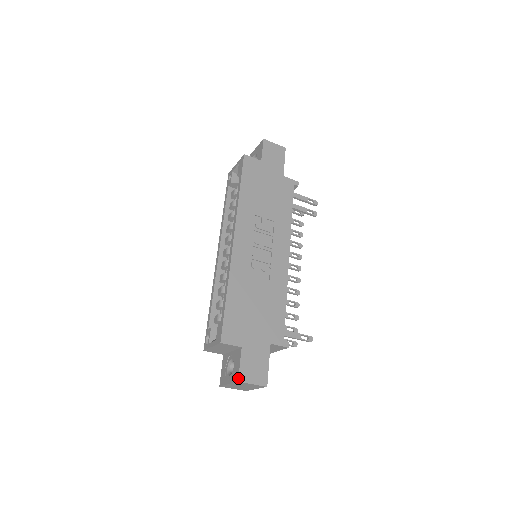
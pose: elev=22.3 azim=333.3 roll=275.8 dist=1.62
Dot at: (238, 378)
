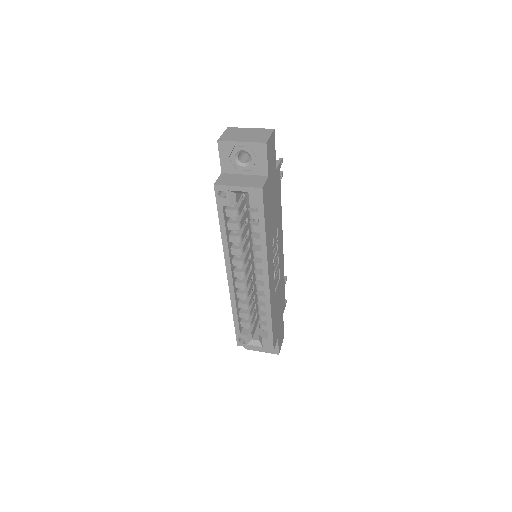
Dot at: occluded
